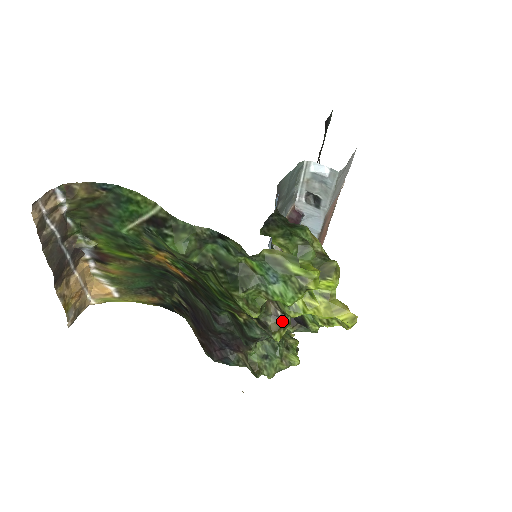
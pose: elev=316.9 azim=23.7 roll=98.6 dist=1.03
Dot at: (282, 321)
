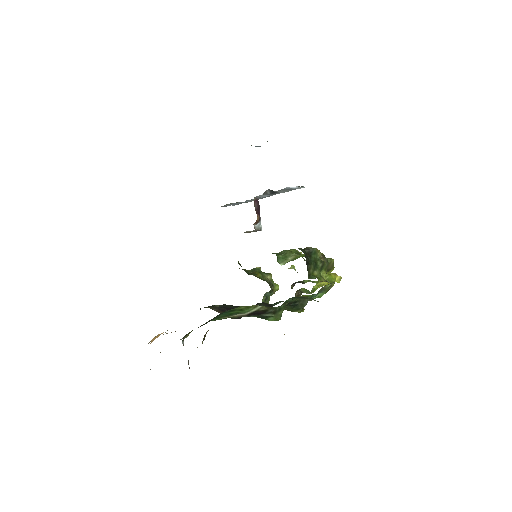
Dot at: occluded
